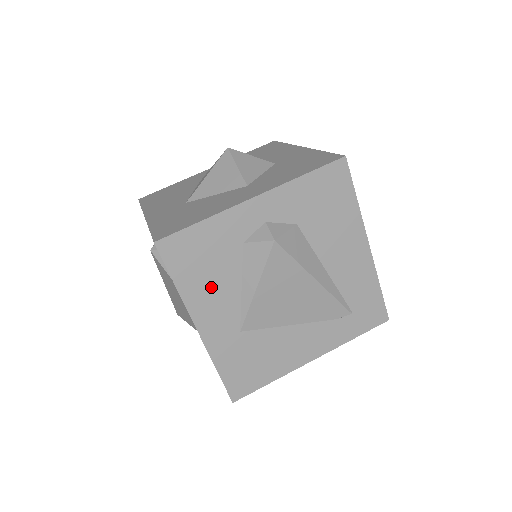
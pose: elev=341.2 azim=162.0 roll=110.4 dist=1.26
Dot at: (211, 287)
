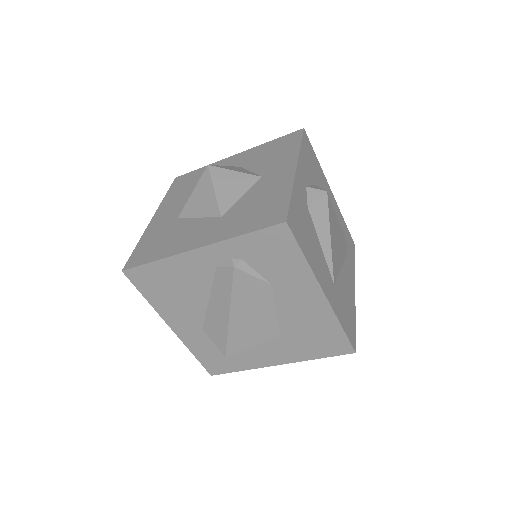
Dot at: (314, 252)
